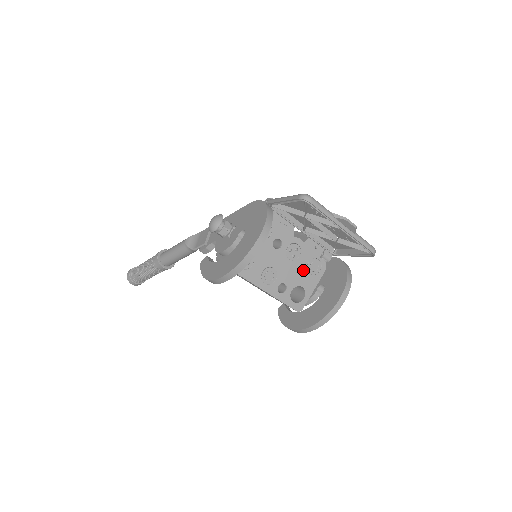
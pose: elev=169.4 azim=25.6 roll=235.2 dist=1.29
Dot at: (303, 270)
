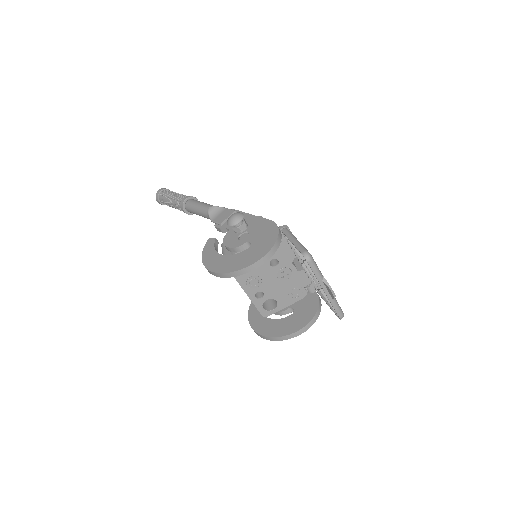
Dot at: (285, 290)
